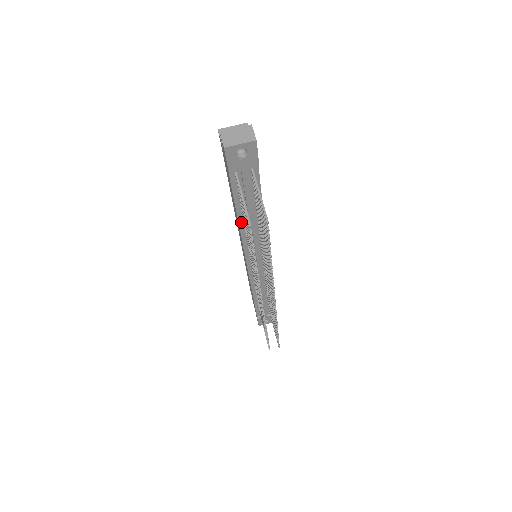
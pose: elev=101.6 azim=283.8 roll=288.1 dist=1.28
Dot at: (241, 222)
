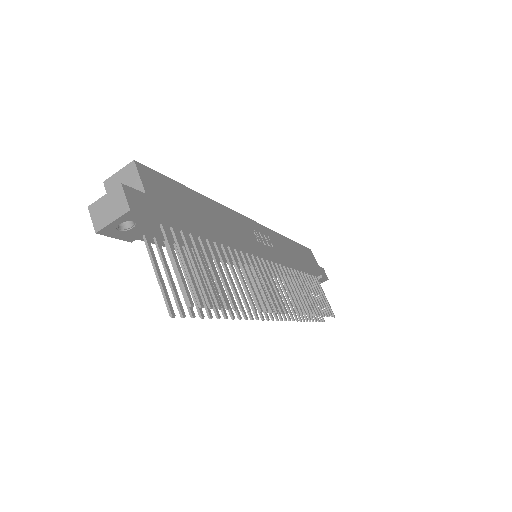
Dot at: occluded
